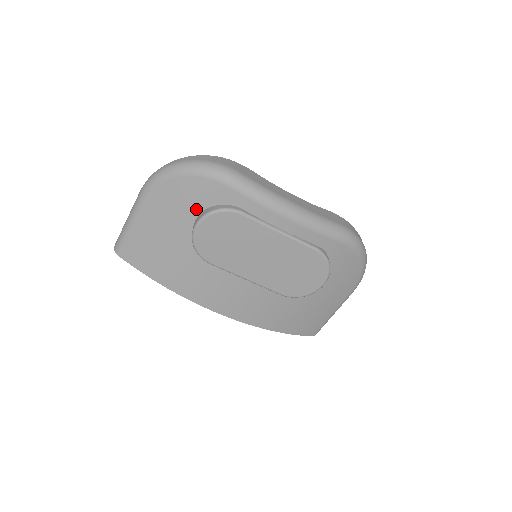
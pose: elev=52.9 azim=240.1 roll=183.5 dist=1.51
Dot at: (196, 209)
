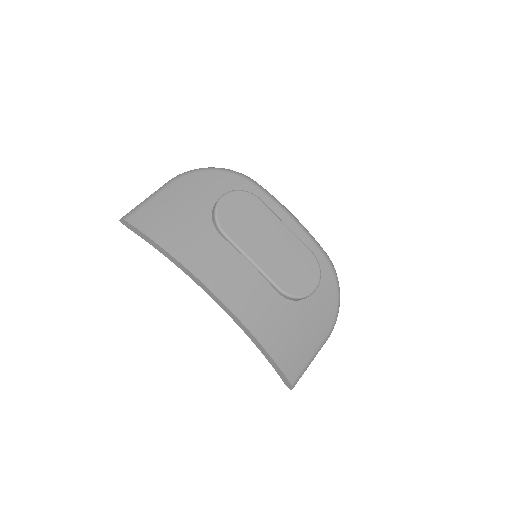
Dot at: (221, 193)
